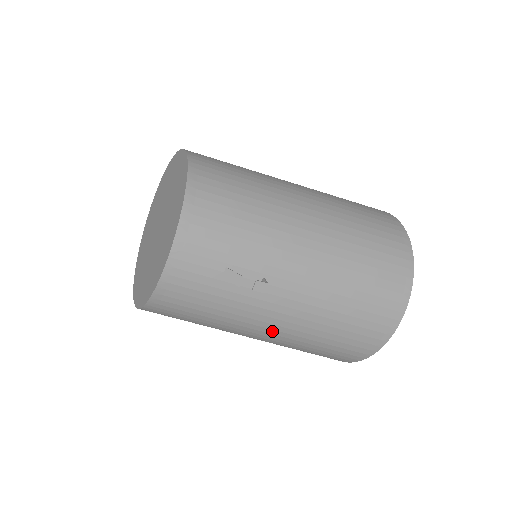
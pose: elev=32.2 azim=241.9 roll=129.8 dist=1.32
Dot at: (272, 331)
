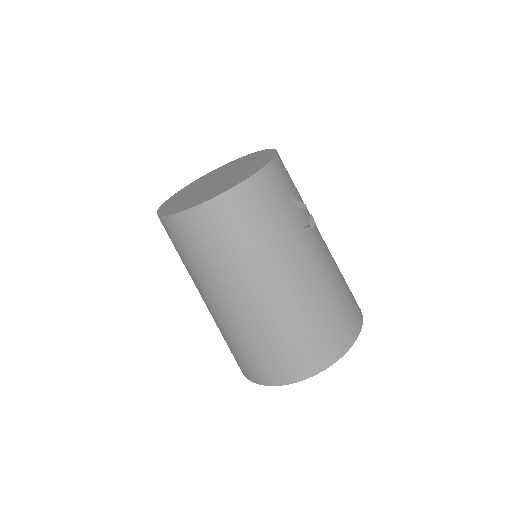
Dot at: (292, 281)
